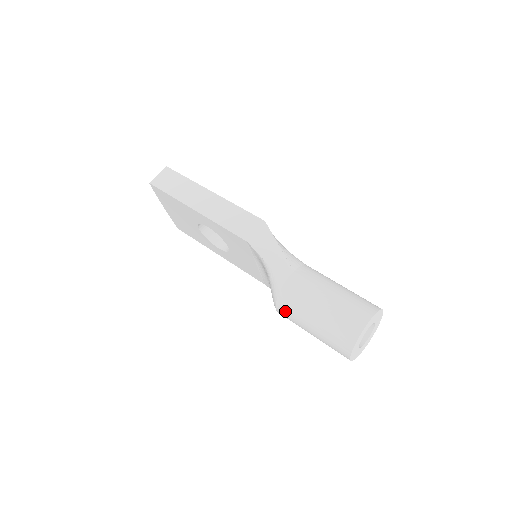
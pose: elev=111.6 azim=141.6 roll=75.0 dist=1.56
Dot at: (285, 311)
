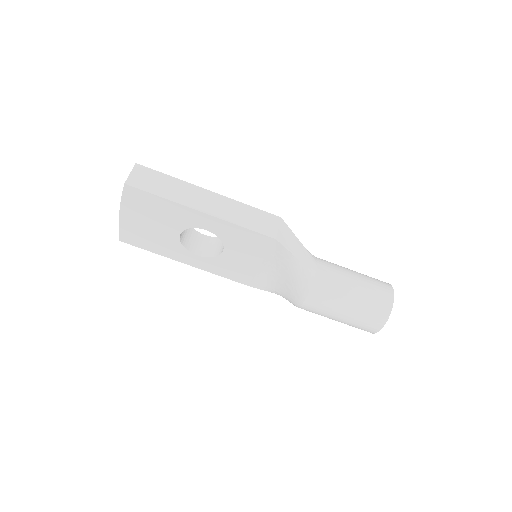
Dot at: (317, 302)
